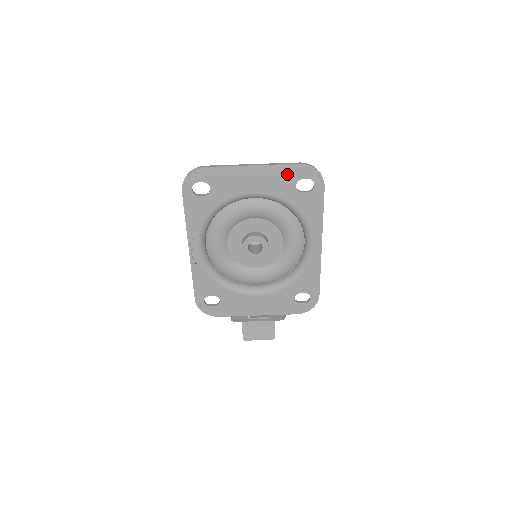
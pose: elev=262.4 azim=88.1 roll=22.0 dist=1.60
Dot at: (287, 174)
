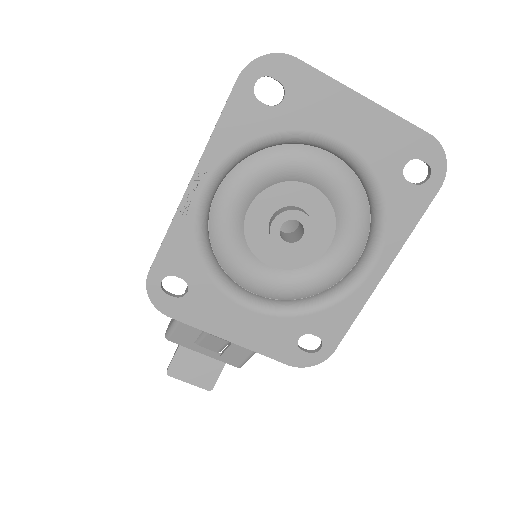
Dot at: (404, 140)
